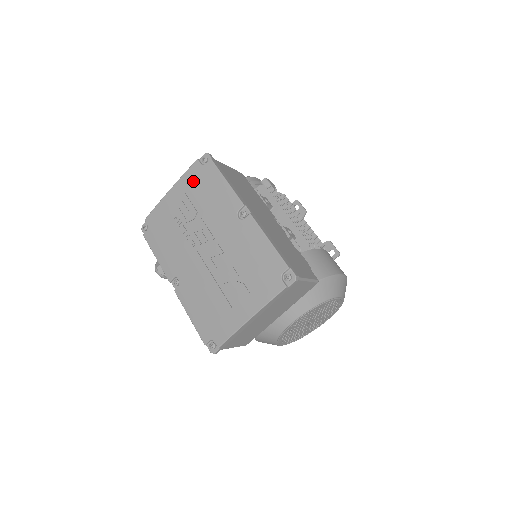
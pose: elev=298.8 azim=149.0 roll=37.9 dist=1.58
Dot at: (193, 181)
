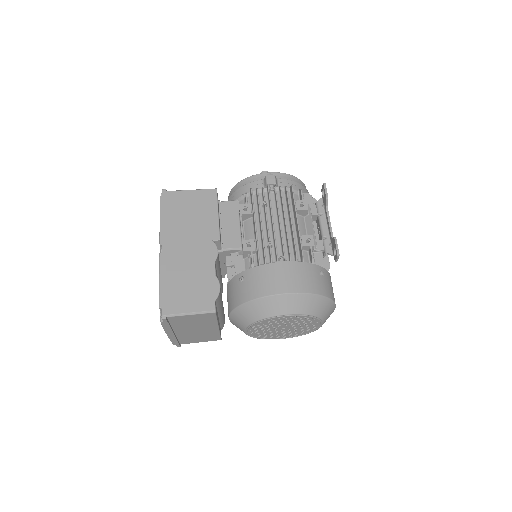
Dot at: occluded
